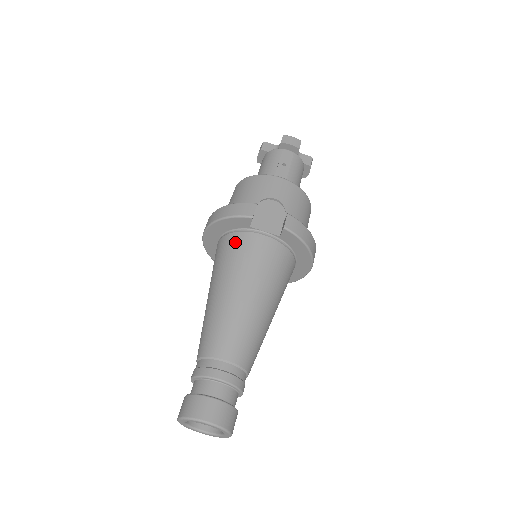
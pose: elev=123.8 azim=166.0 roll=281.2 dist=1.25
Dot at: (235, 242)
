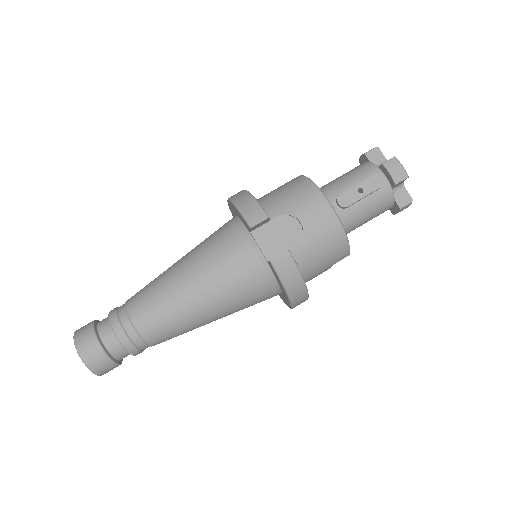
Dot at: (230, 234)
